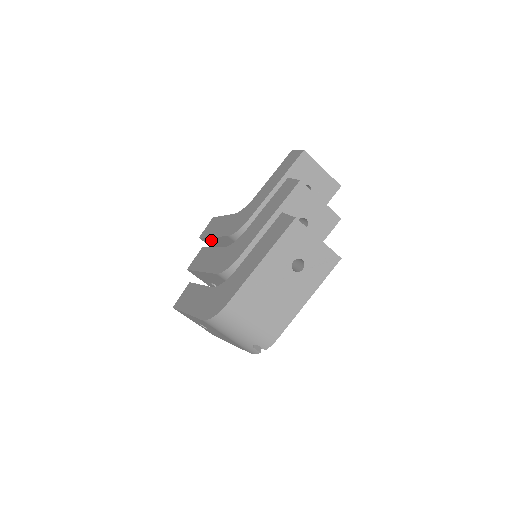
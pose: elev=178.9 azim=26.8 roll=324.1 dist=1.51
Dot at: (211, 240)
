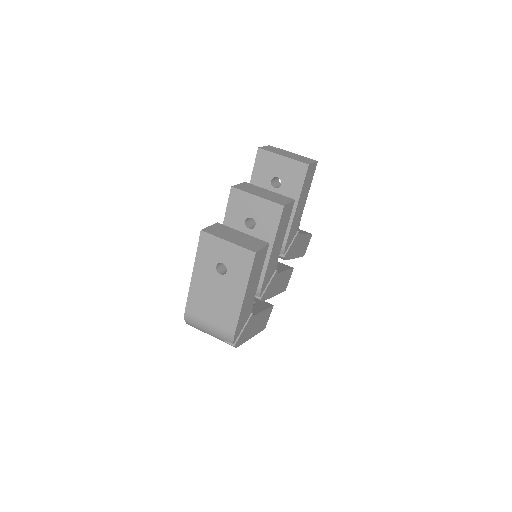
Dot at: occluded
